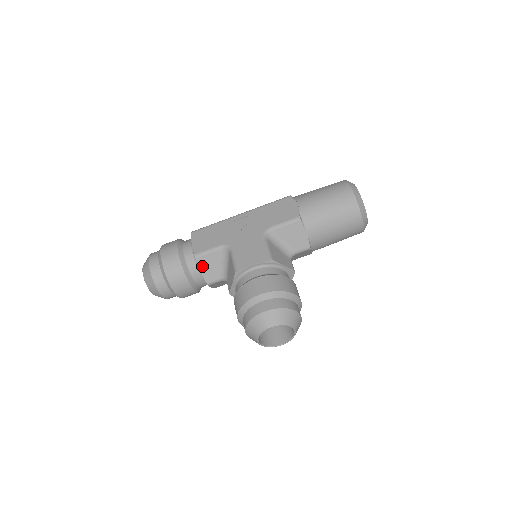
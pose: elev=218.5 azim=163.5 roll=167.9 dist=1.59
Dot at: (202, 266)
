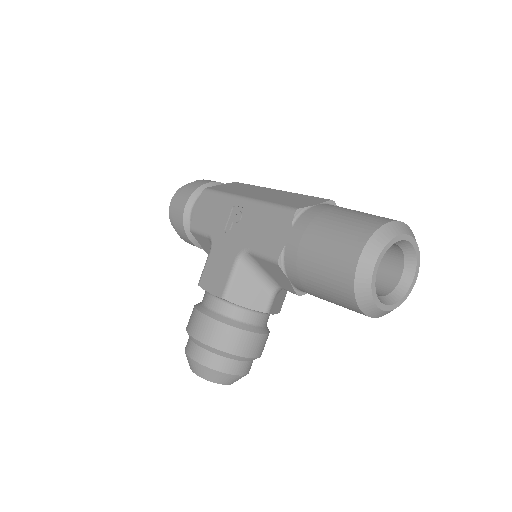
Dot at: (199, 241)
